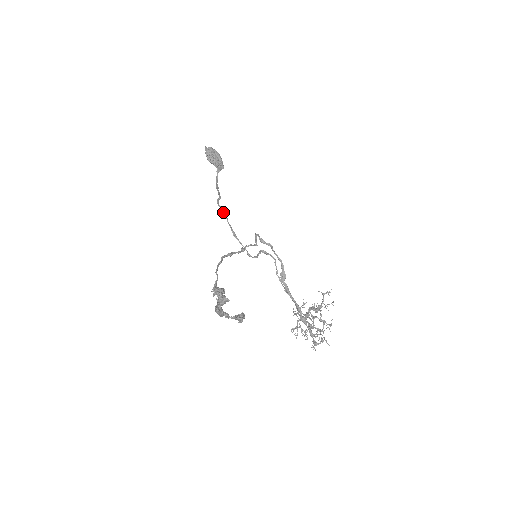
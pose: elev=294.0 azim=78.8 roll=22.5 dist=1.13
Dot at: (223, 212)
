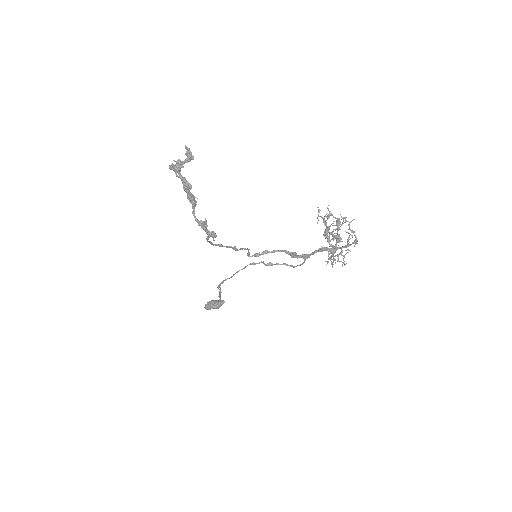
Dot at: (223, 281)
